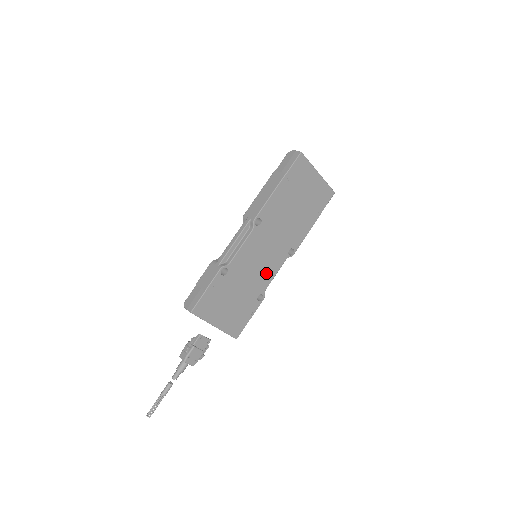
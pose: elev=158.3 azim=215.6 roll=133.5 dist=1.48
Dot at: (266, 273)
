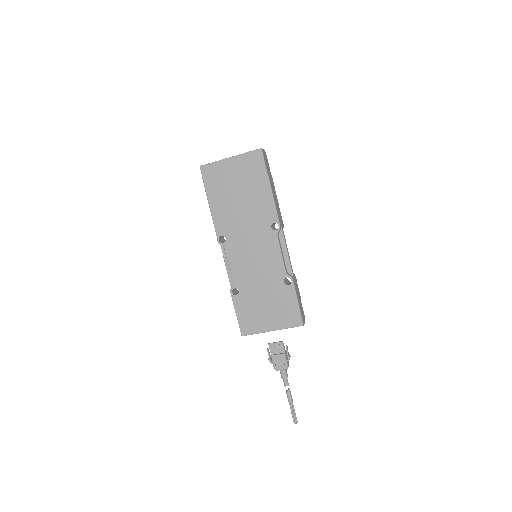
Dot at: (271, 261)
